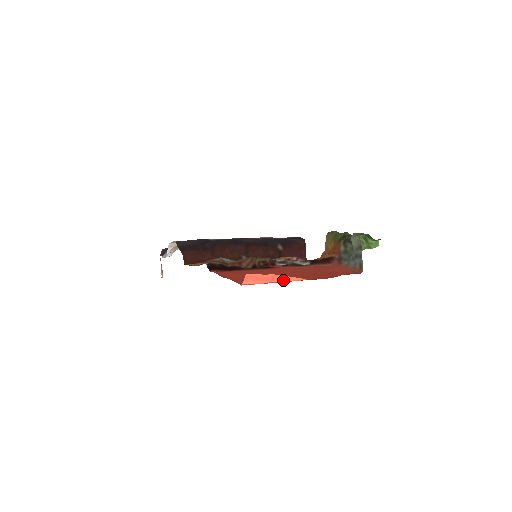
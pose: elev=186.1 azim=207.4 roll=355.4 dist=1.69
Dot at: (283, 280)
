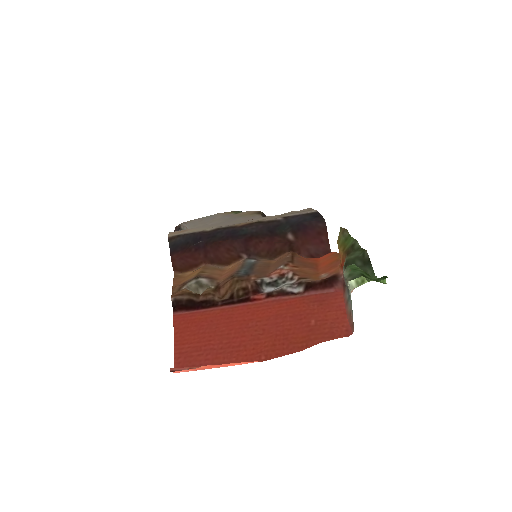
Dot at: (225, 366)
